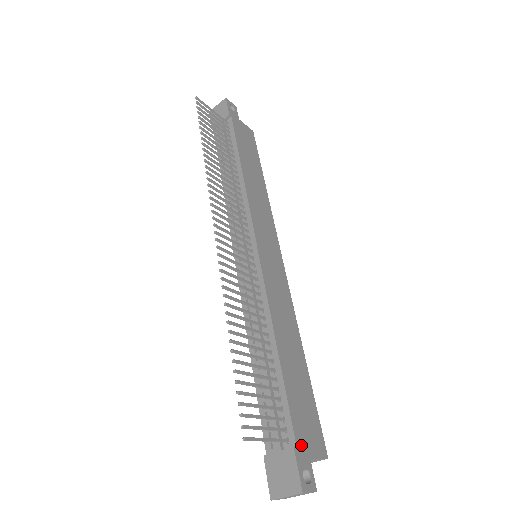
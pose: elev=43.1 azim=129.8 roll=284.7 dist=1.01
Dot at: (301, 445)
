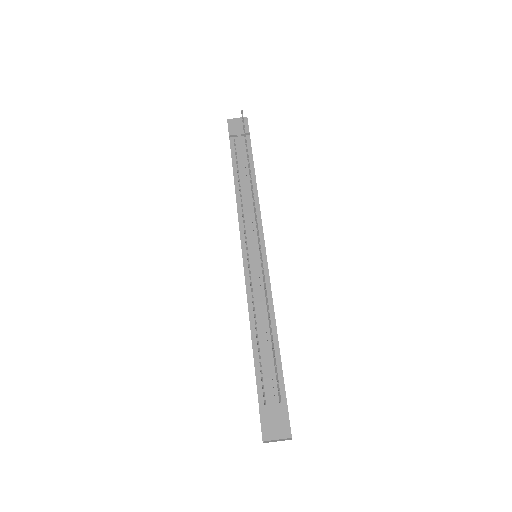
Dot at: occluded
